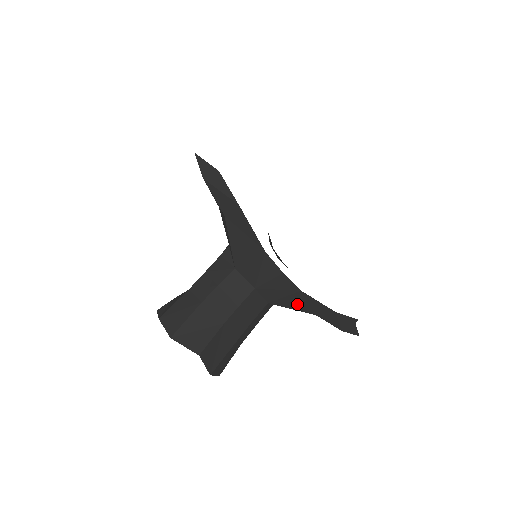
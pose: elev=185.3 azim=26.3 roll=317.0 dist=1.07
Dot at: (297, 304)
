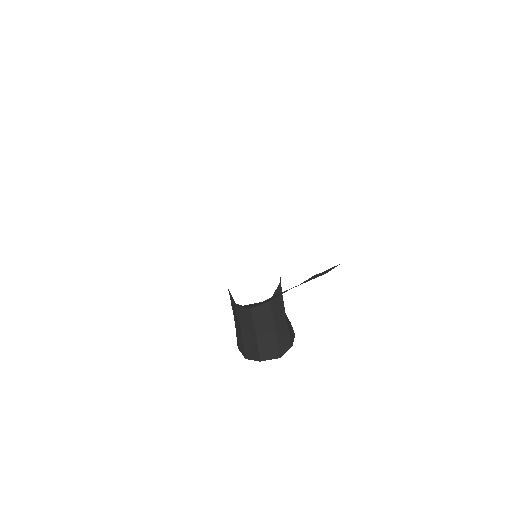
Dot at: (278, 295)
